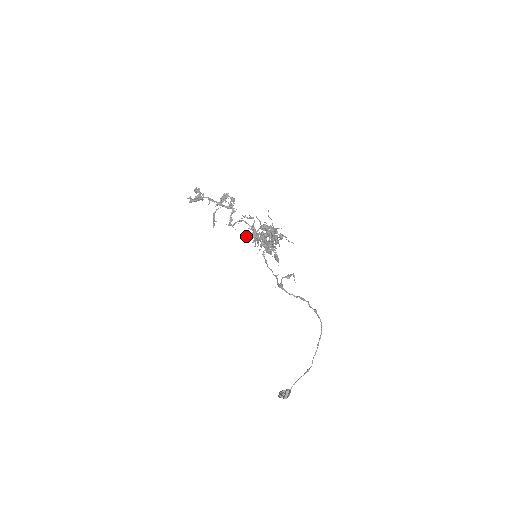
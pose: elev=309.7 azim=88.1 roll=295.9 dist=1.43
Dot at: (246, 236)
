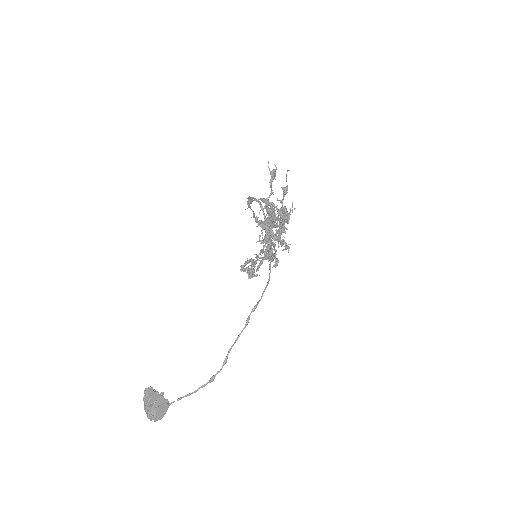
Dot at: occluded
